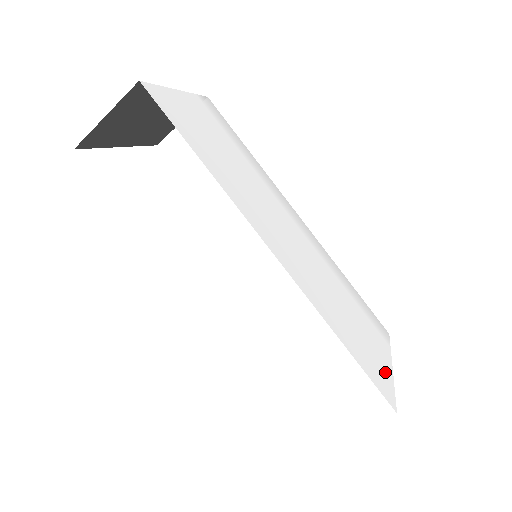
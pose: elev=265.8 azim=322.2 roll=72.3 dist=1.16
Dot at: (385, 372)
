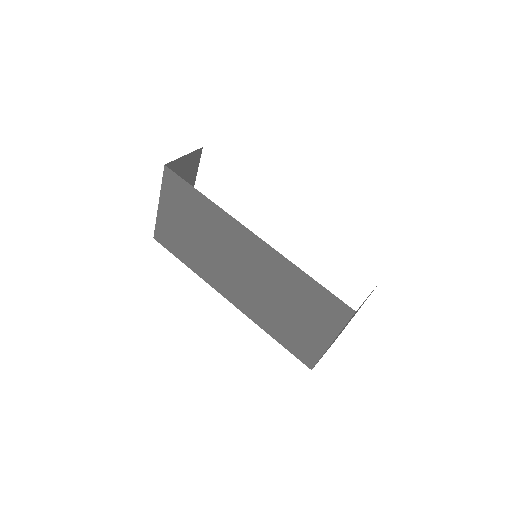
Dot at: occluded
